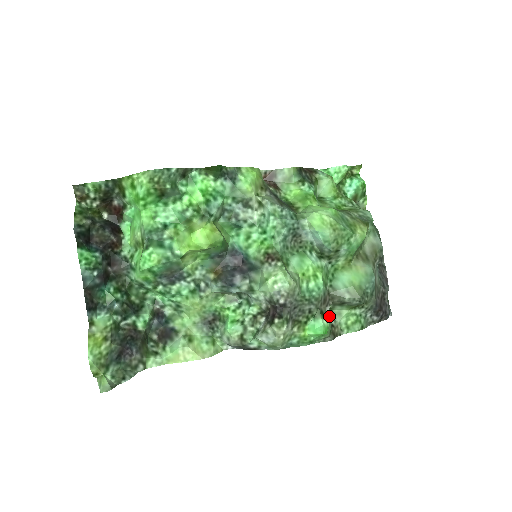
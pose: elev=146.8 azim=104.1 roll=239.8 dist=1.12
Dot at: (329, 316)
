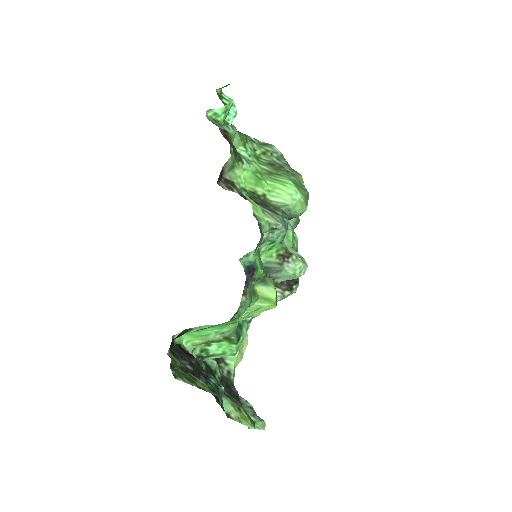
Dot at: occluded
